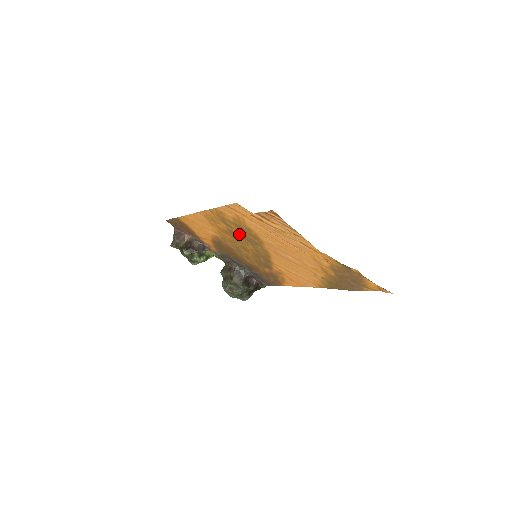
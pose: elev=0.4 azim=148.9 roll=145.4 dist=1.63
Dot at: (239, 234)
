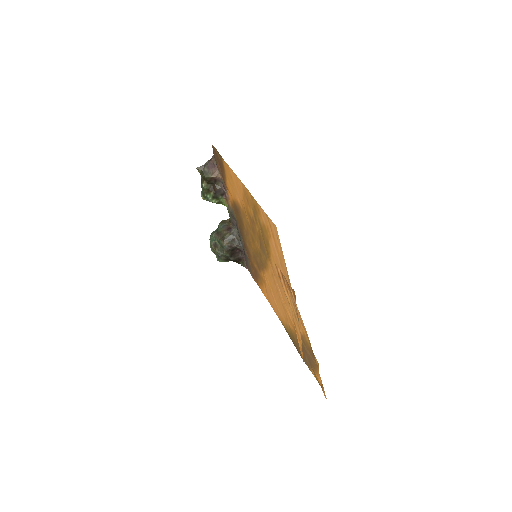
Dot at: (258, 232)
